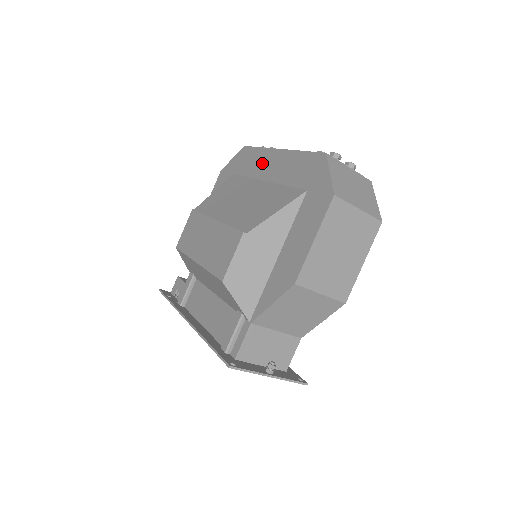
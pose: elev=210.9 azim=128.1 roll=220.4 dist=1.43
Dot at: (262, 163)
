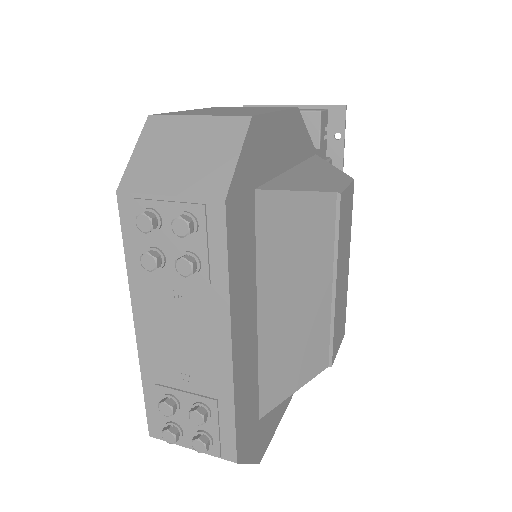
Dot at: occluded
